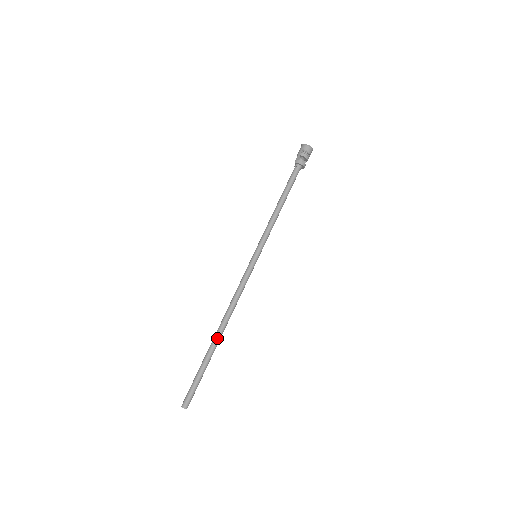
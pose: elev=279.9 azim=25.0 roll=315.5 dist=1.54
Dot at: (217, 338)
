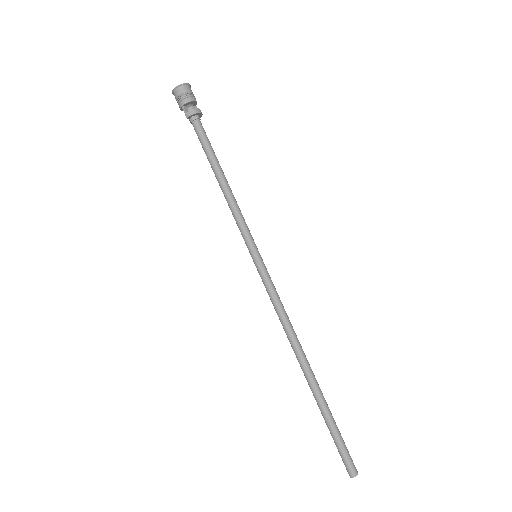
Dot at: (311, 377)
